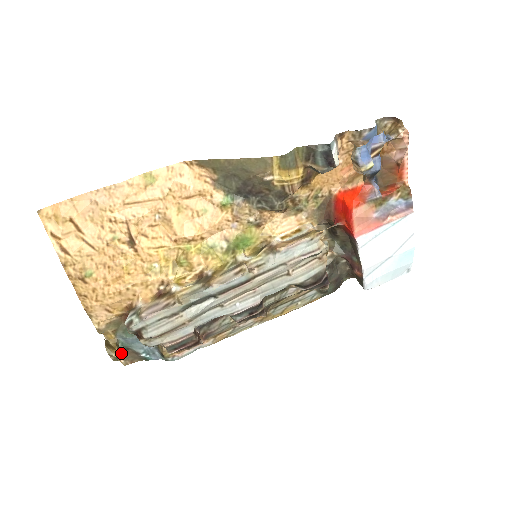
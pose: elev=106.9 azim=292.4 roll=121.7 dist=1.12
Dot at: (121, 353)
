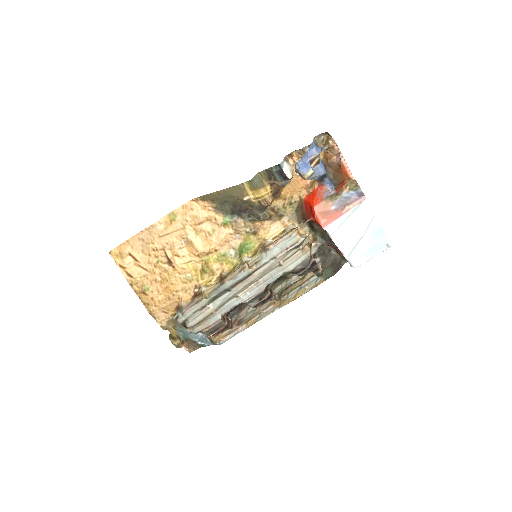
Dot at: (181, 342)
